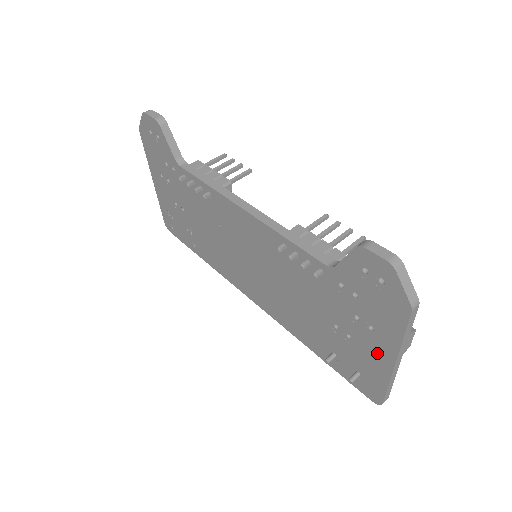
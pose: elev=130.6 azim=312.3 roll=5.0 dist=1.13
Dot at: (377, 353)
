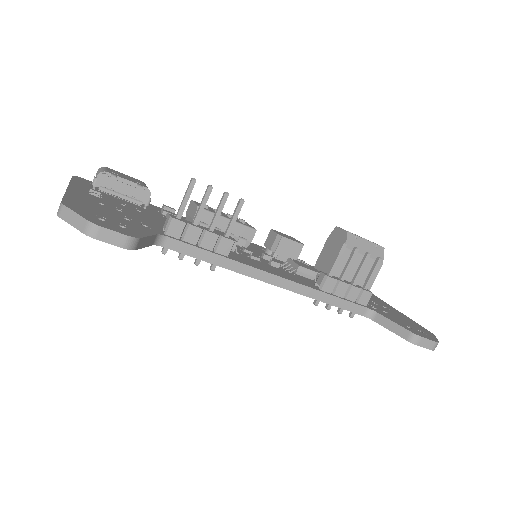
Dot at: occluded
